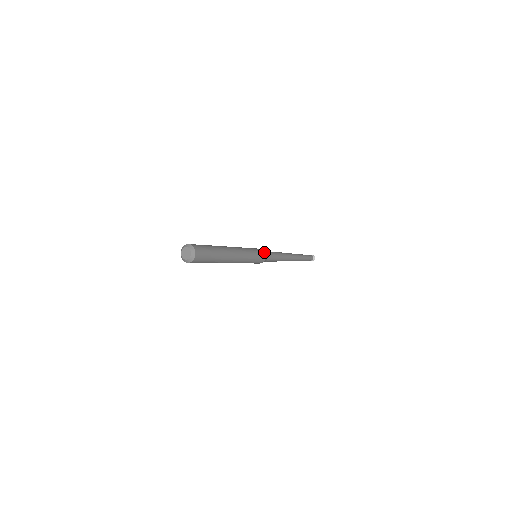
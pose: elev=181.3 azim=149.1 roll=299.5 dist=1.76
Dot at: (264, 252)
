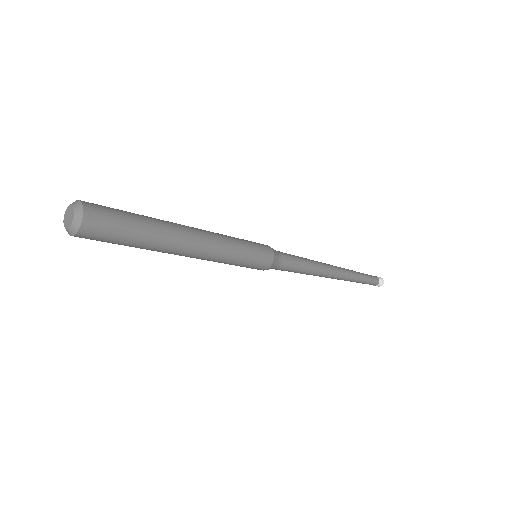
Dot at: (271, 251)
